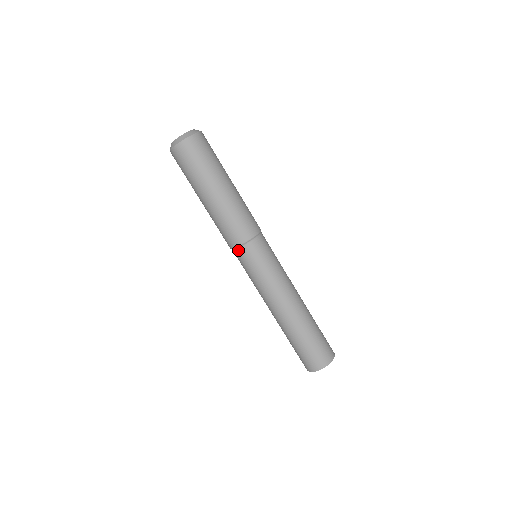
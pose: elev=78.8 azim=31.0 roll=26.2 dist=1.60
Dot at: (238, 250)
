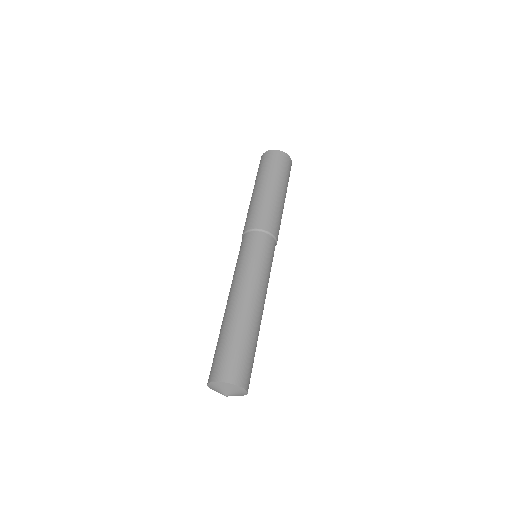
Dot at: (242, 238)
